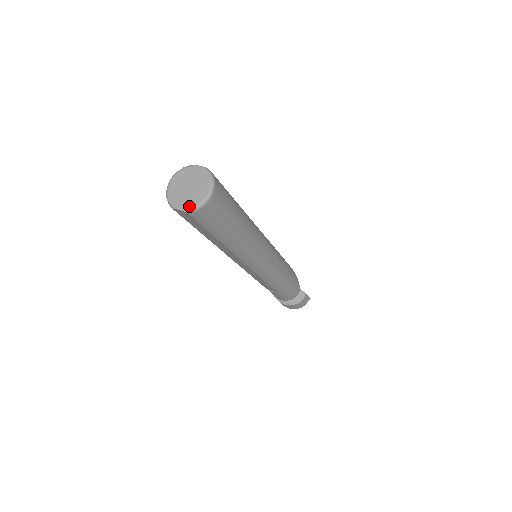
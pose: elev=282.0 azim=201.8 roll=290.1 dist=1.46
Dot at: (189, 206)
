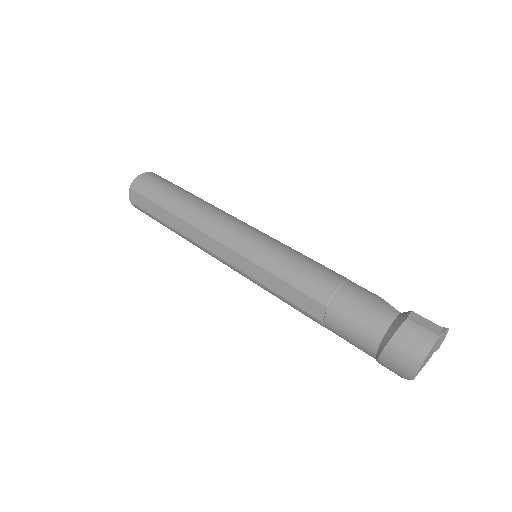
Dot at: (132, 186)
